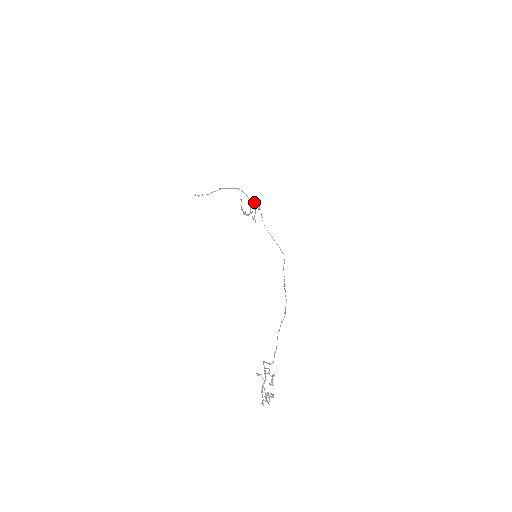
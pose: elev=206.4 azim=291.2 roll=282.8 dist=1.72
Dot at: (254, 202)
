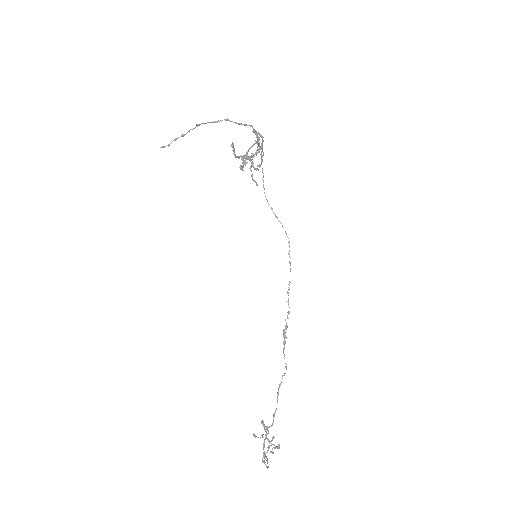
Dot at: (246, 158)
